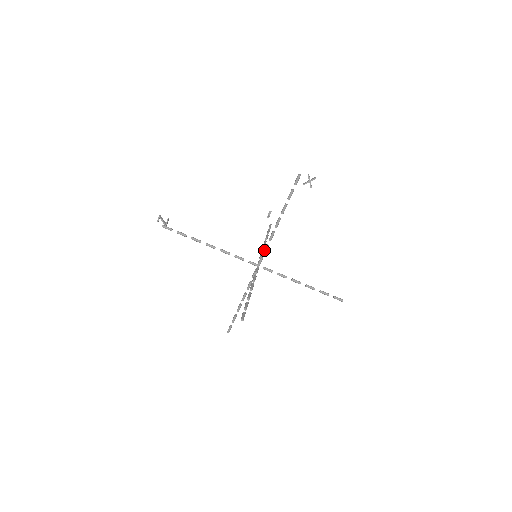
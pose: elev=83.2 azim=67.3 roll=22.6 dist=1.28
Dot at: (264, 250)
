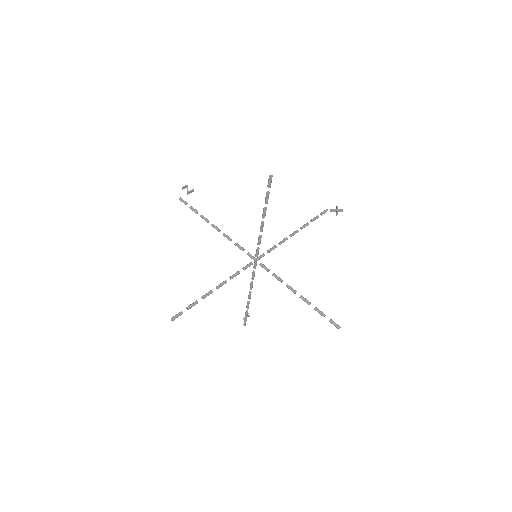
Dot at: (270, 248)
